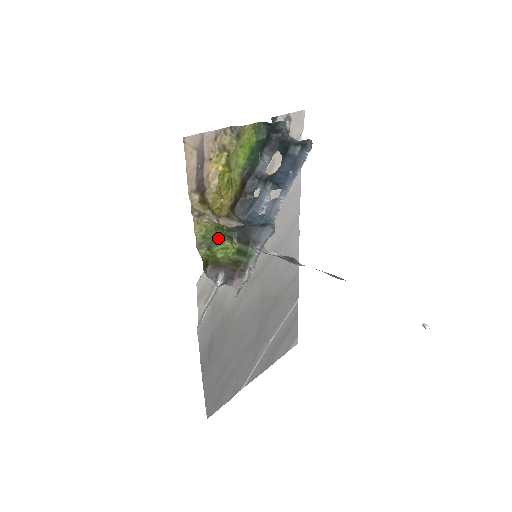
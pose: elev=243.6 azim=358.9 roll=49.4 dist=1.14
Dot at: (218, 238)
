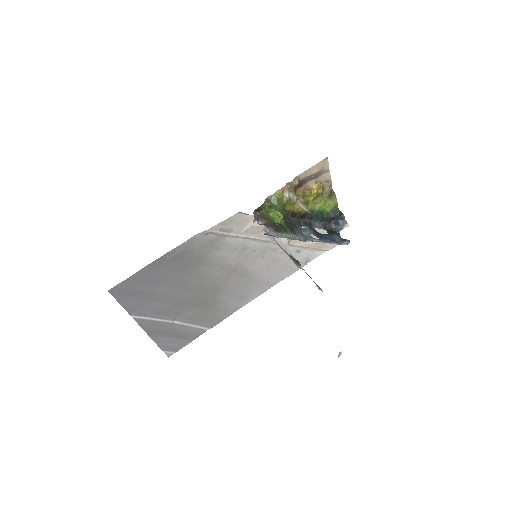
Dot at: (280, 209)
